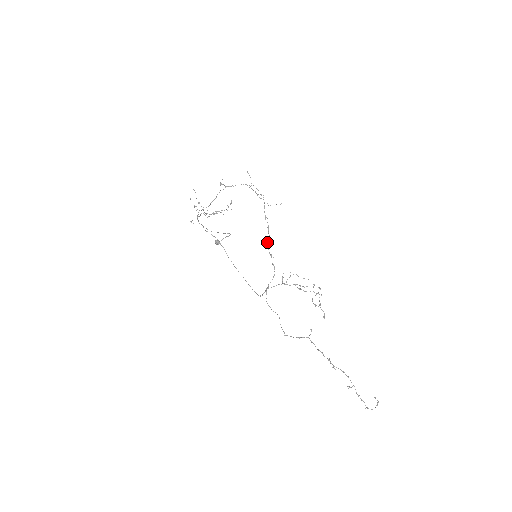
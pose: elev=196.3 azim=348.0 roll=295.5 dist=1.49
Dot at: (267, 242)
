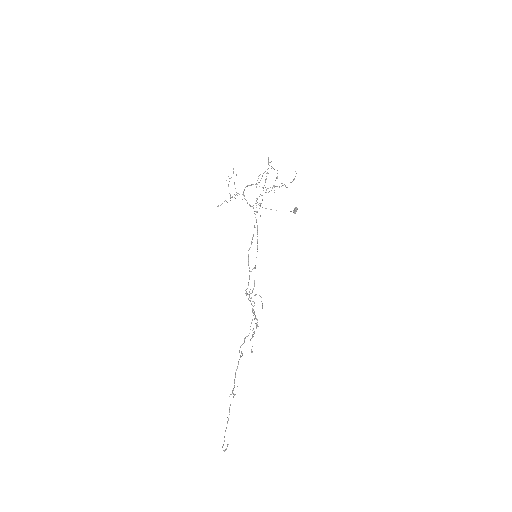
Dot at: occluded
